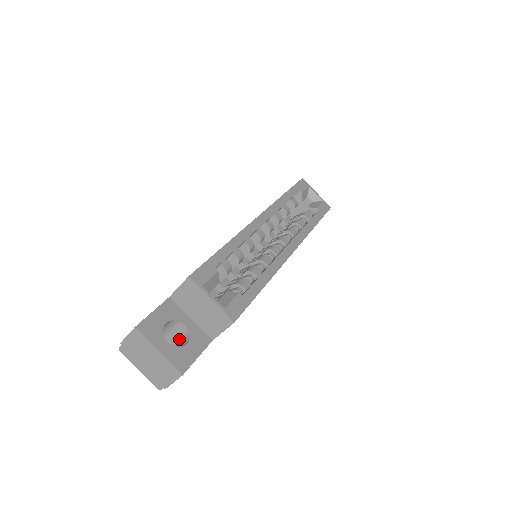
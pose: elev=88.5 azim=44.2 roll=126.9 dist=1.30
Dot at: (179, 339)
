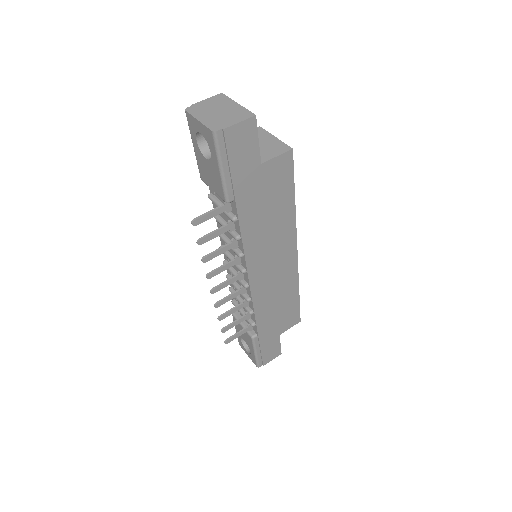
Dot at: occluded
